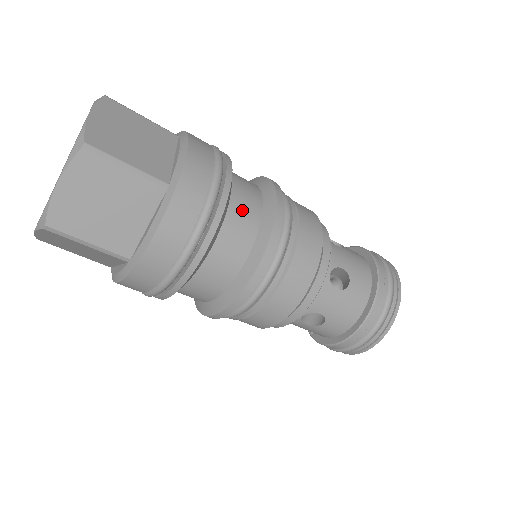
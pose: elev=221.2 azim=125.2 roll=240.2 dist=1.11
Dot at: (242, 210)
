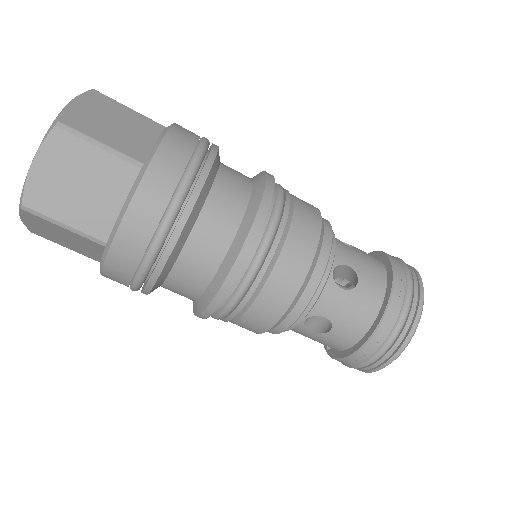
Dot at: (226, 195)
